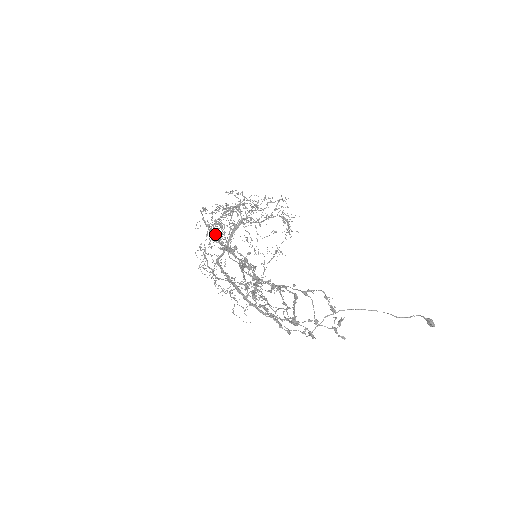
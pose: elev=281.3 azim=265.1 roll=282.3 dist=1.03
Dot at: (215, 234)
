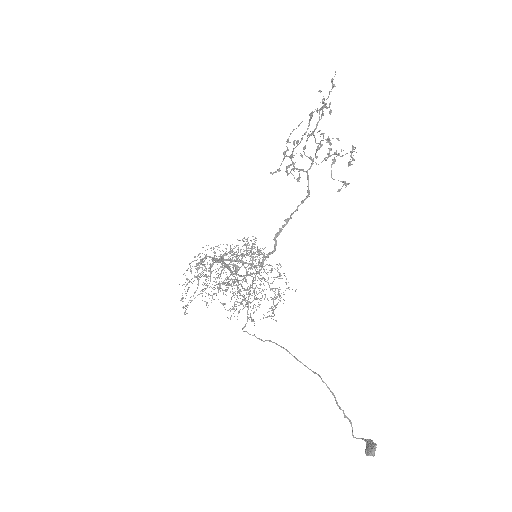
Dot at: (284, 152)
